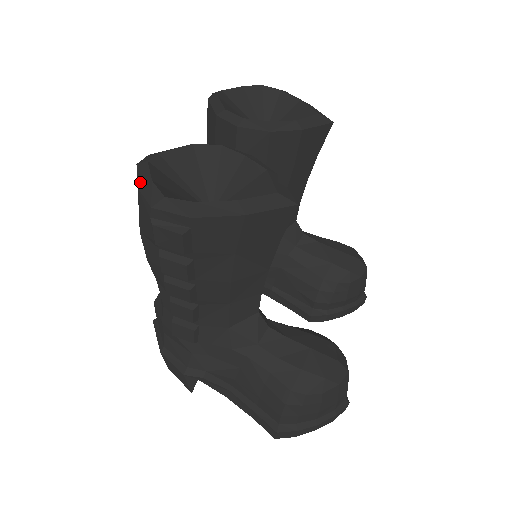
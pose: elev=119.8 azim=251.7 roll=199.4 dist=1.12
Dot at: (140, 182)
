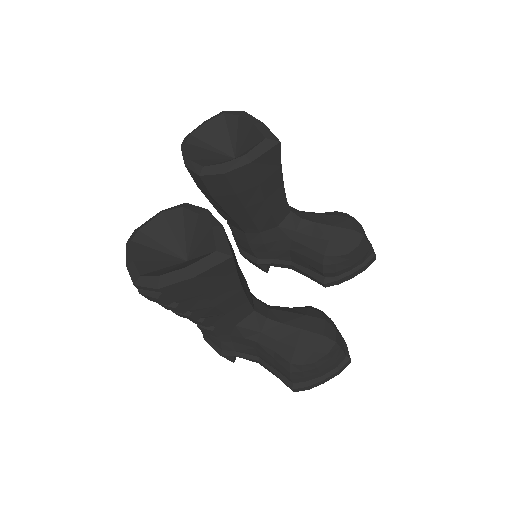
Dot at: (127, 262)
